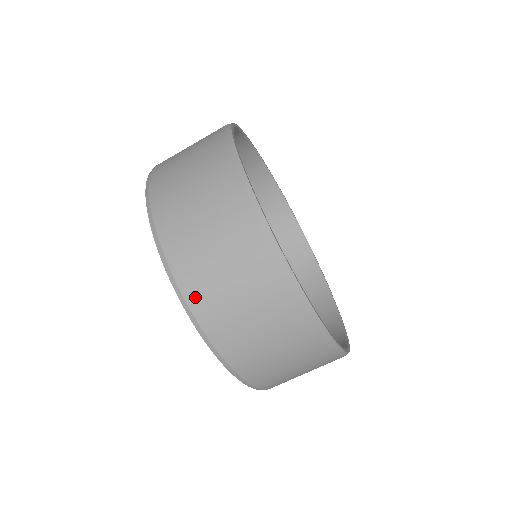
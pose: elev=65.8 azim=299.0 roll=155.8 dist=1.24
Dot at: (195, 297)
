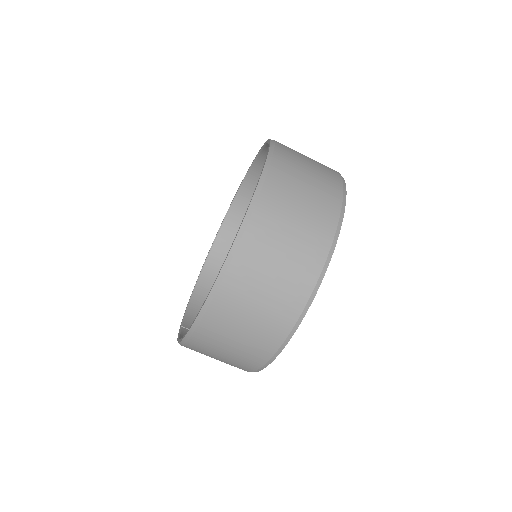
Dot at: (270, 192)
